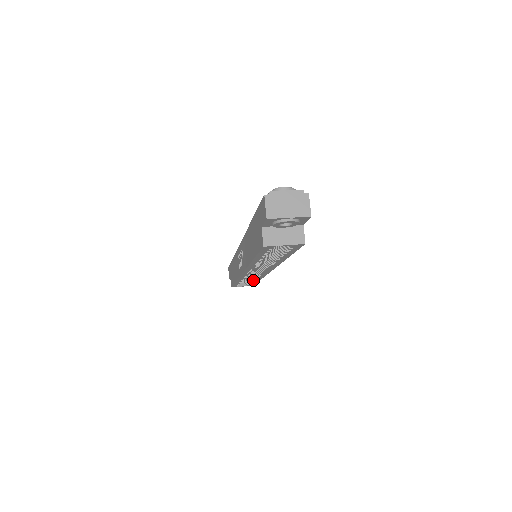
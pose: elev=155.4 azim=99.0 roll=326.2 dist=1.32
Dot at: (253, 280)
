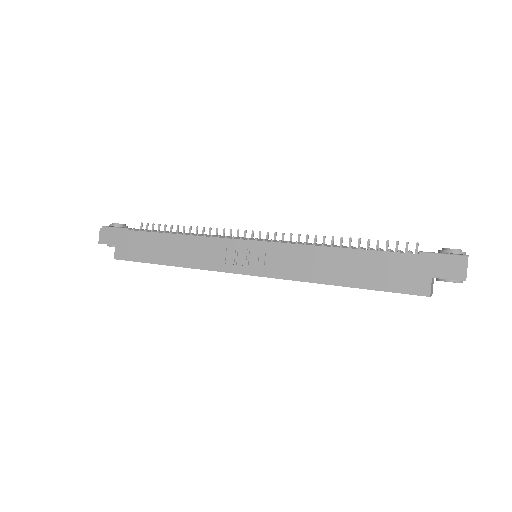
Dot at: occluded
